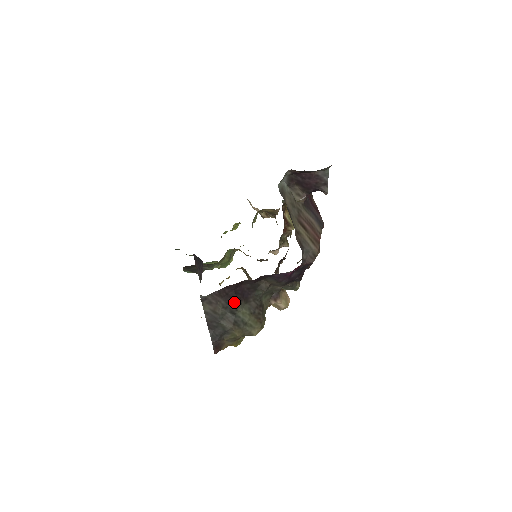
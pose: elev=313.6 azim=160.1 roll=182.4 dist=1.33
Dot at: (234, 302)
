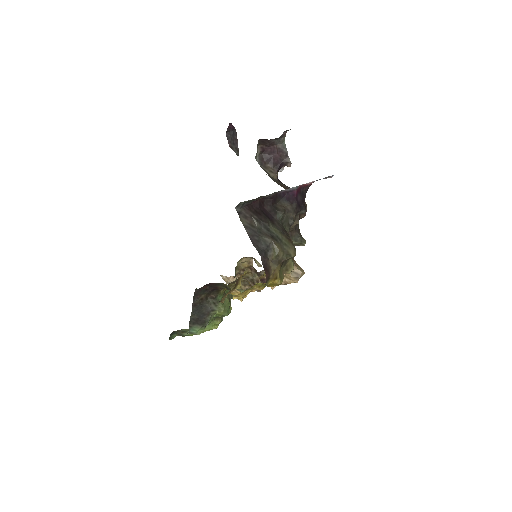
Dot at: (264, 218)
